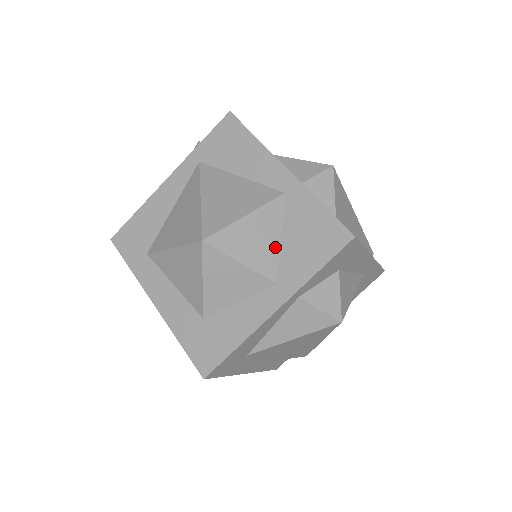
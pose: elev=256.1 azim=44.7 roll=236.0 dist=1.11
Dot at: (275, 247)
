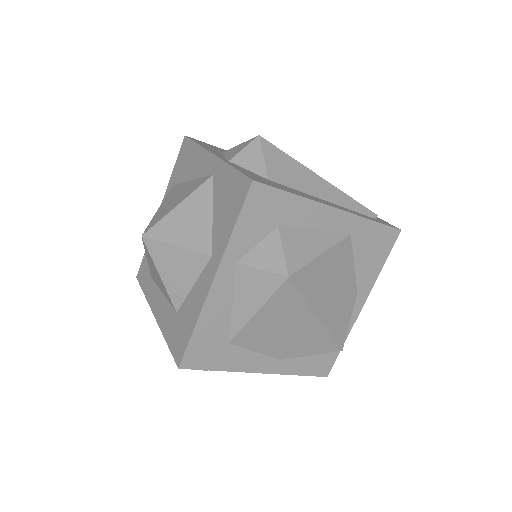
Dot at: (208, 223)
